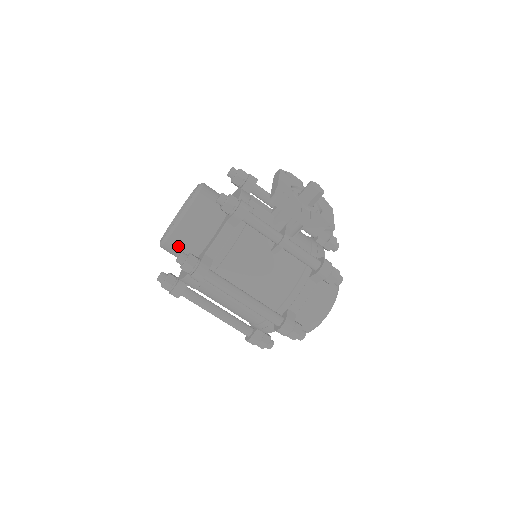
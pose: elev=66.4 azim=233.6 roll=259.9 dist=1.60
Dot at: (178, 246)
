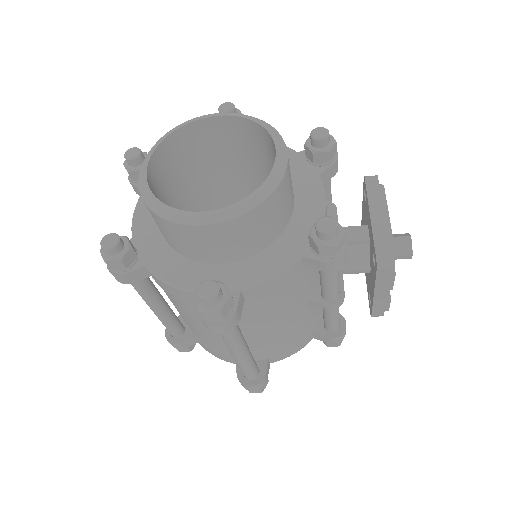
Dot at: (193, 239)
